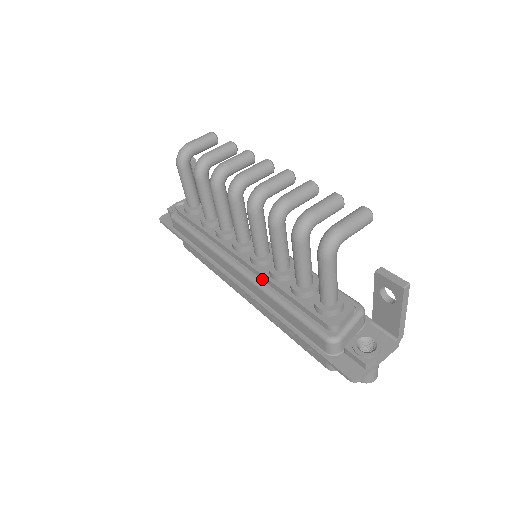
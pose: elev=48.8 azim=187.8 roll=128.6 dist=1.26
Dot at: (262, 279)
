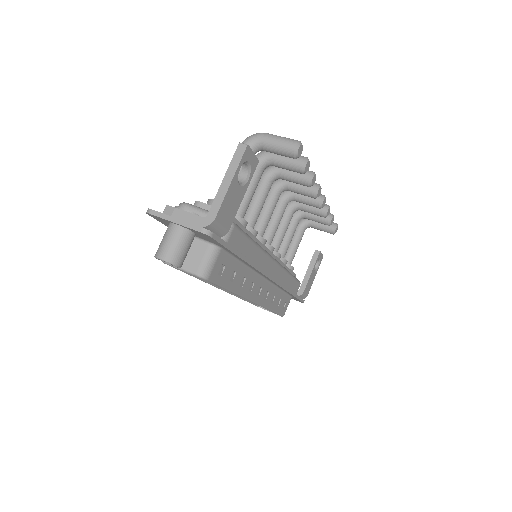
Dot at: occluded
